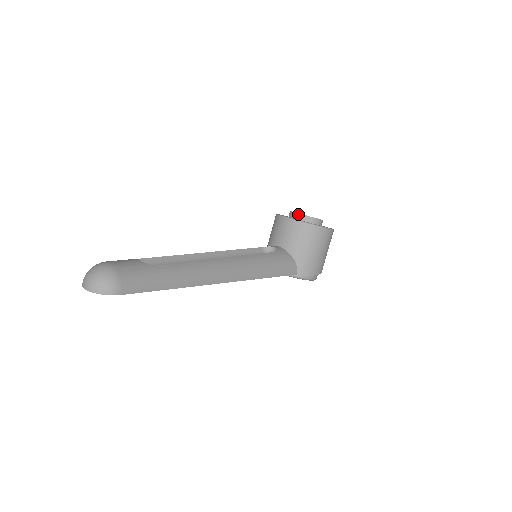
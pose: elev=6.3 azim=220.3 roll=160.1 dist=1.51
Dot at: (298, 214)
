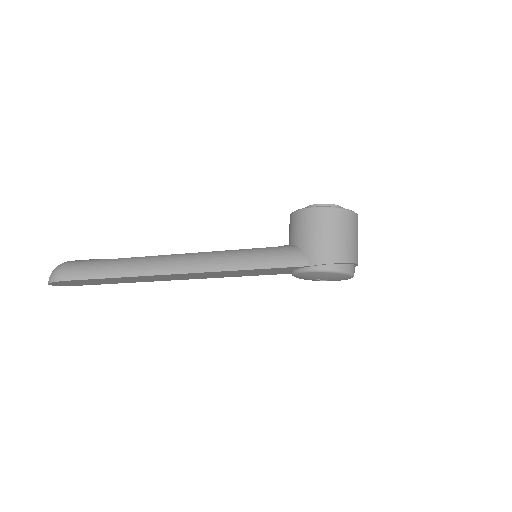
Dot at: occluded
